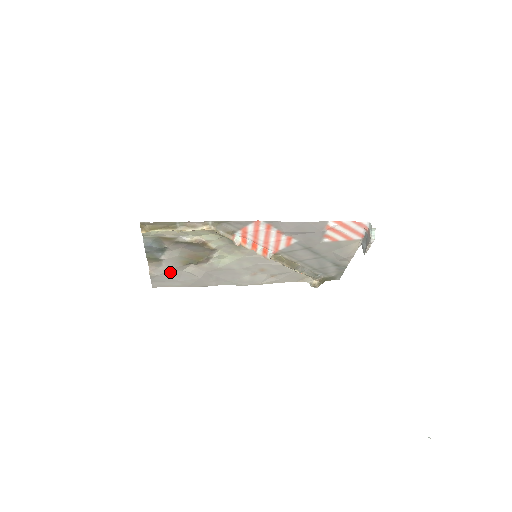
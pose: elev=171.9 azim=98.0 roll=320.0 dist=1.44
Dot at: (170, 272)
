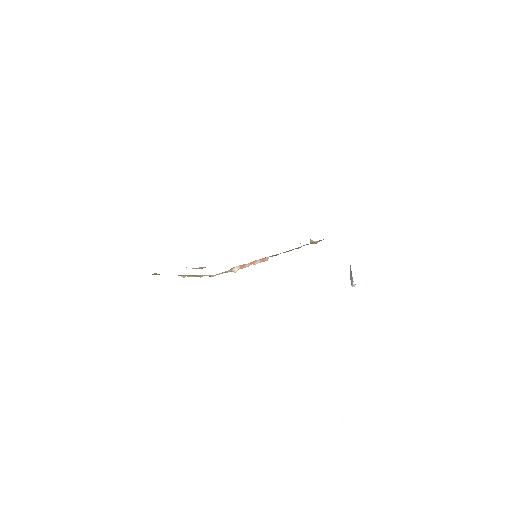
Dot at: occluded
